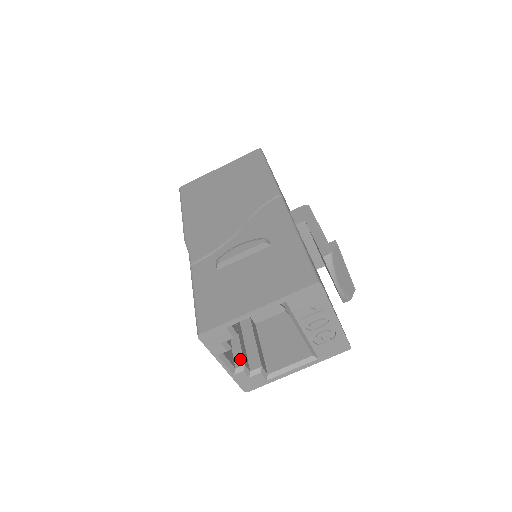
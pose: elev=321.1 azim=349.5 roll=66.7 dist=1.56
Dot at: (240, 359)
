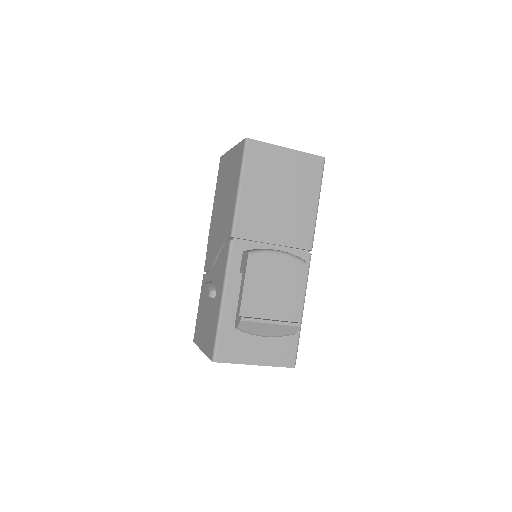
Dot at: occluded
